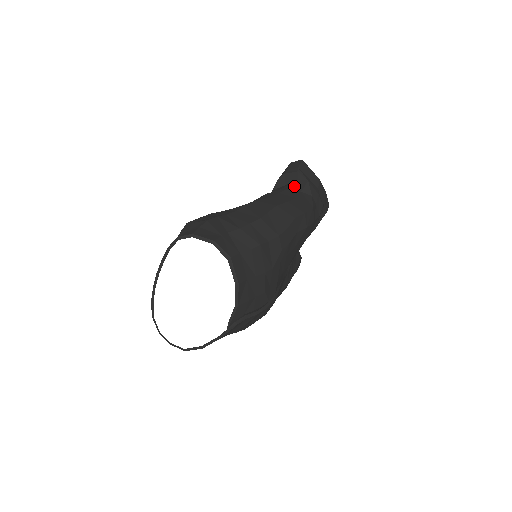
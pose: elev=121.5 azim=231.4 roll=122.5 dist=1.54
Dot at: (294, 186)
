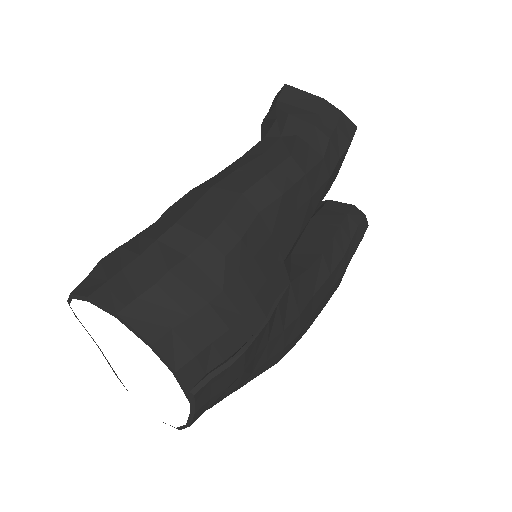
Dot at: (270, 133)
